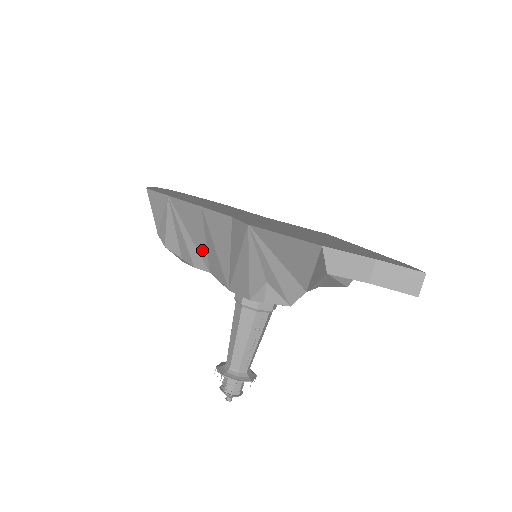
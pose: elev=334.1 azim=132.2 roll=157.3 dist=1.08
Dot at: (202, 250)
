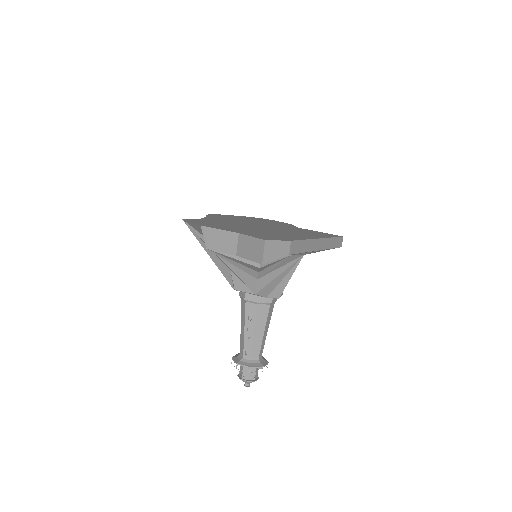
Dot at: occluded
